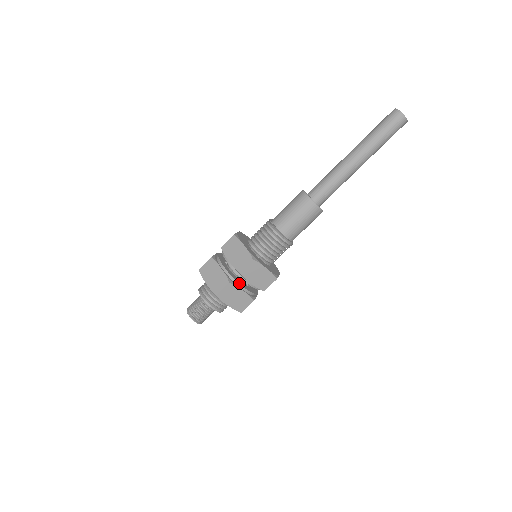
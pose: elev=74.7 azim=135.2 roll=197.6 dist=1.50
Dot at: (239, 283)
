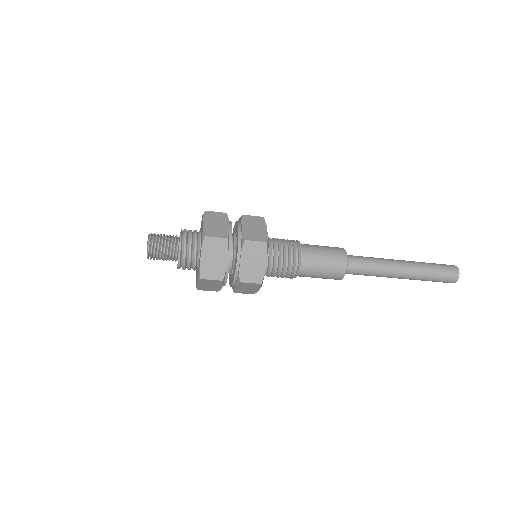
Dot at: occluded
